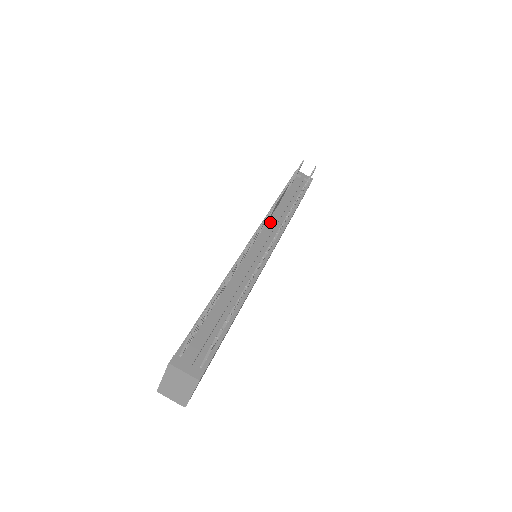
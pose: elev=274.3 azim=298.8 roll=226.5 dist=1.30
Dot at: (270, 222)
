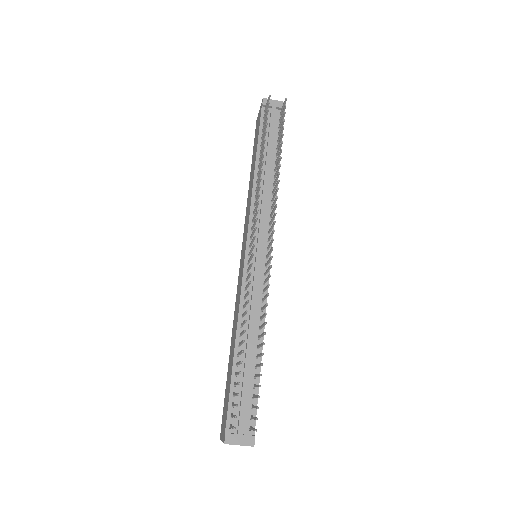
Dot at: (258, 209)
